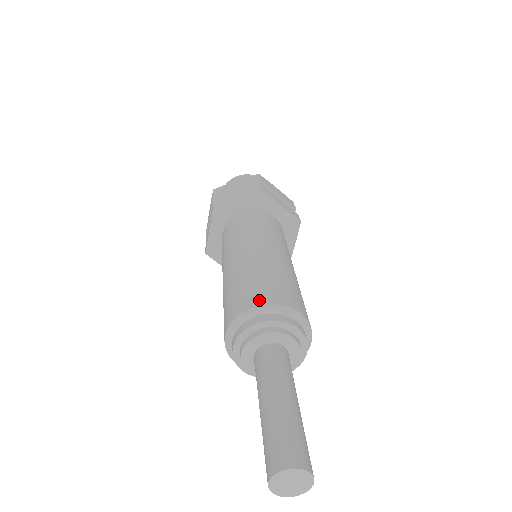
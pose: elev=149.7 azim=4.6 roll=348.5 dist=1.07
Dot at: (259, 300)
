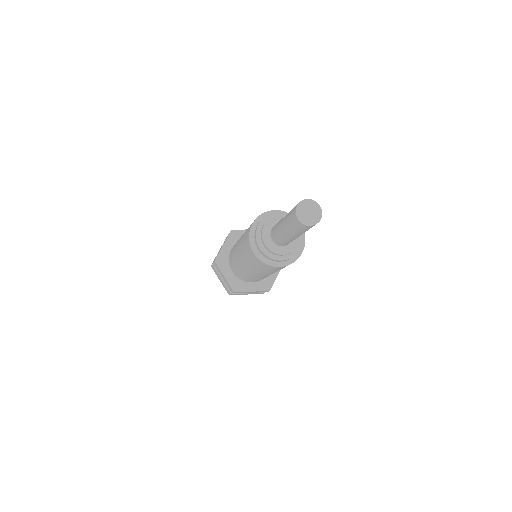
Dot at: (253, 222)
